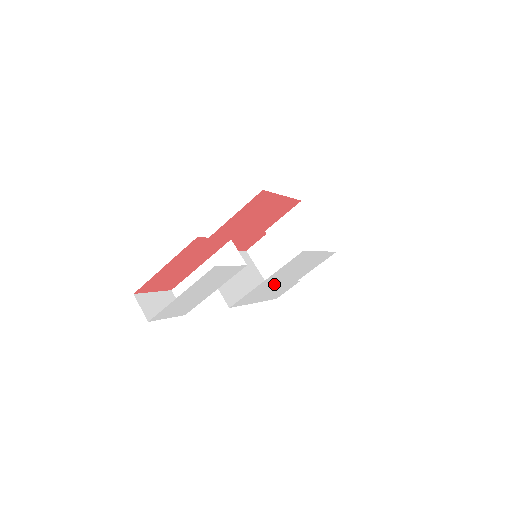
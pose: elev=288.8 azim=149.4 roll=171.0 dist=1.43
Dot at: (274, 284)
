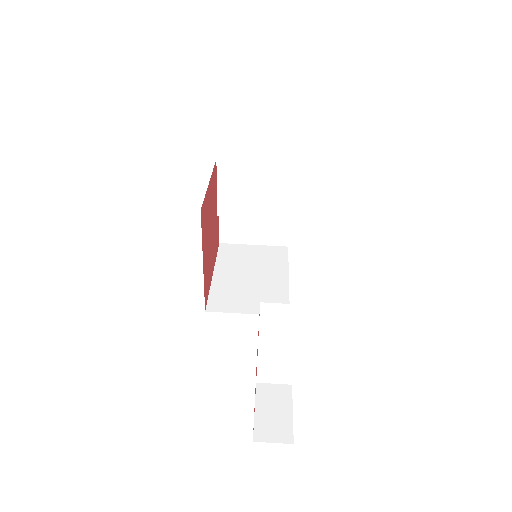
Dot at: occluded
